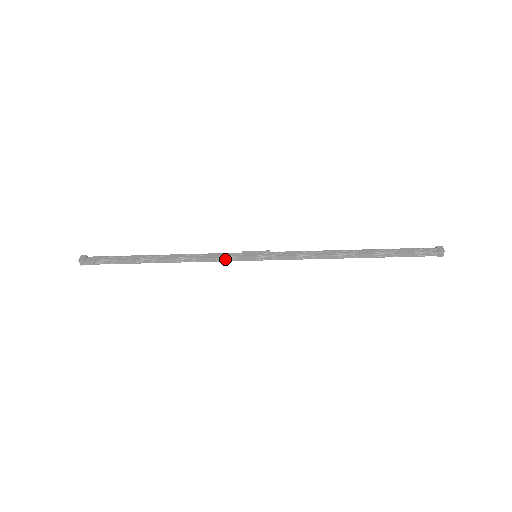
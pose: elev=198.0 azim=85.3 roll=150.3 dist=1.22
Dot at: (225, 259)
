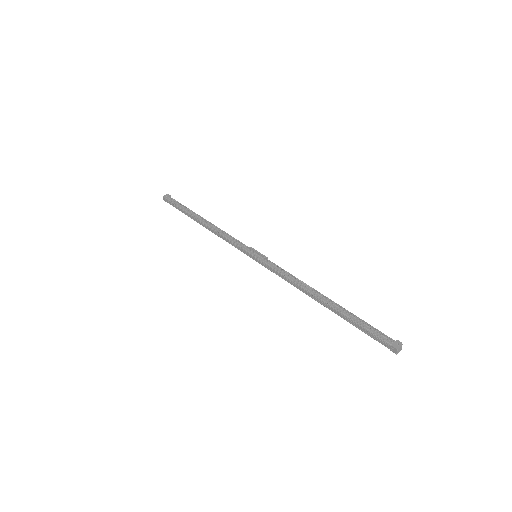
Dot at: (235, 245)
